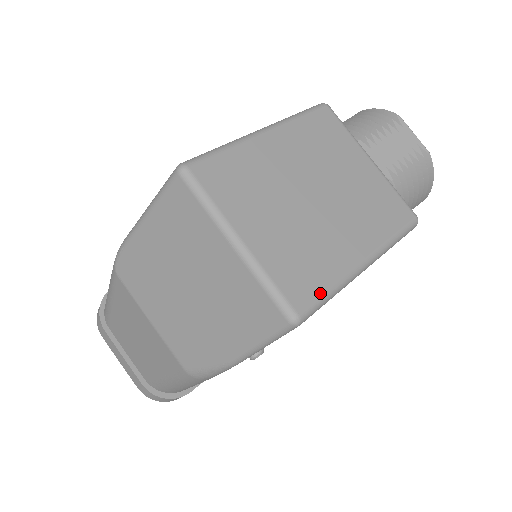
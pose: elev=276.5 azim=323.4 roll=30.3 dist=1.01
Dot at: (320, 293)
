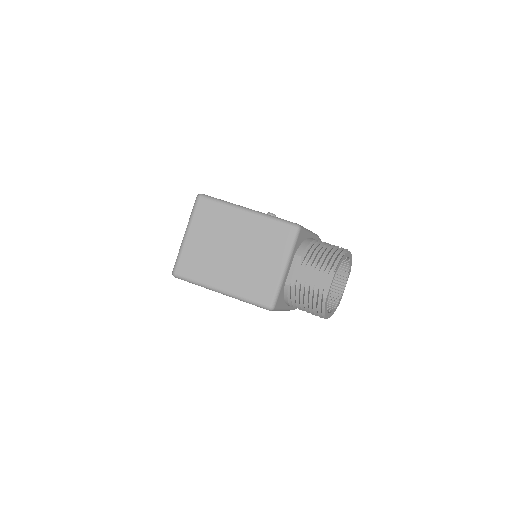
Dot at: (190, 277)
